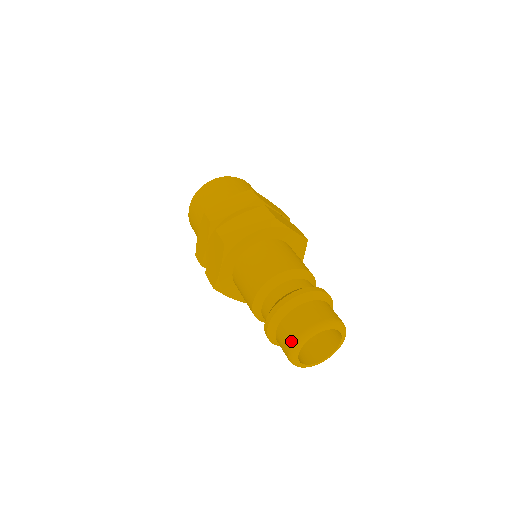
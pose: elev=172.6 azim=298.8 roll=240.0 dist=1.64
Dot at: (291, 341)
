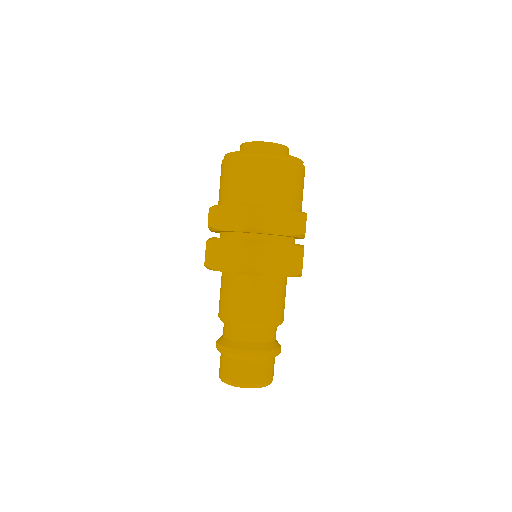
Dot at: (219, 373)
